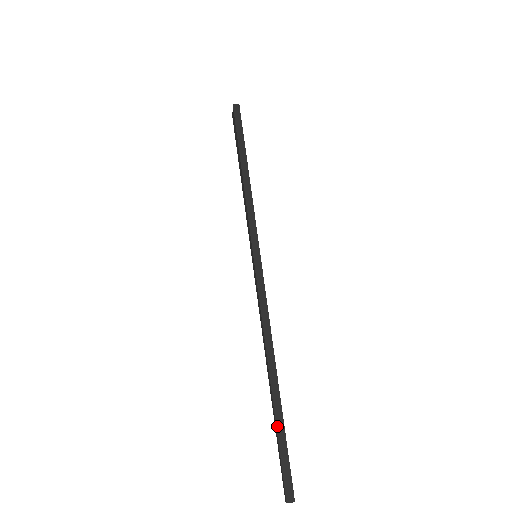
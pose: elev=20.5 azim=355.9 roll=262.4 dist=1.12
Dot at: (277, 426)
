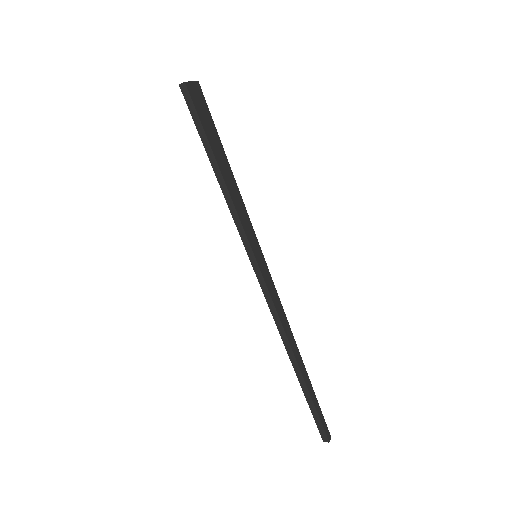
Dot at: (305, 395)
